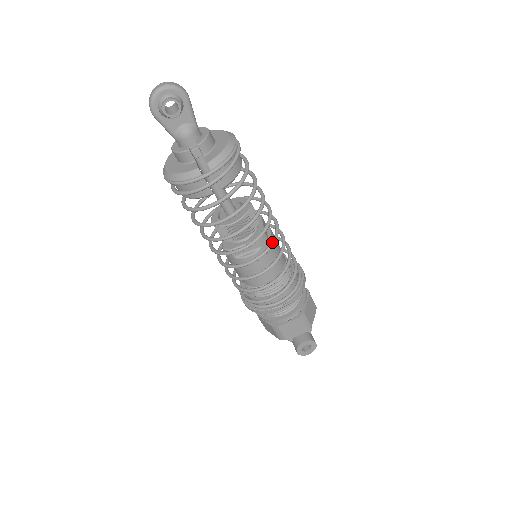
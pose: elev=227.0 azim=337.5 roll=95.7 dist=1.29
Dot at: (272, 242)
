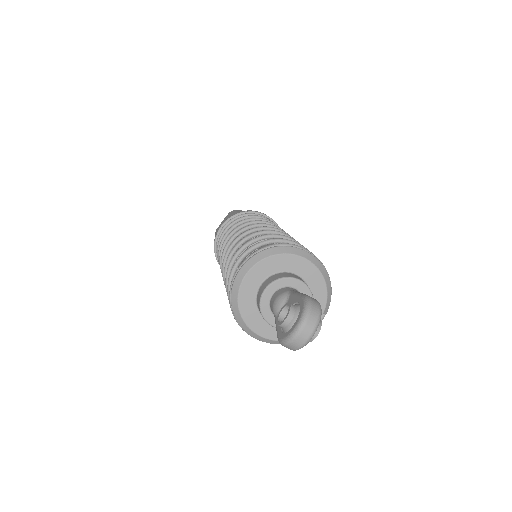
Dot at: occluded
